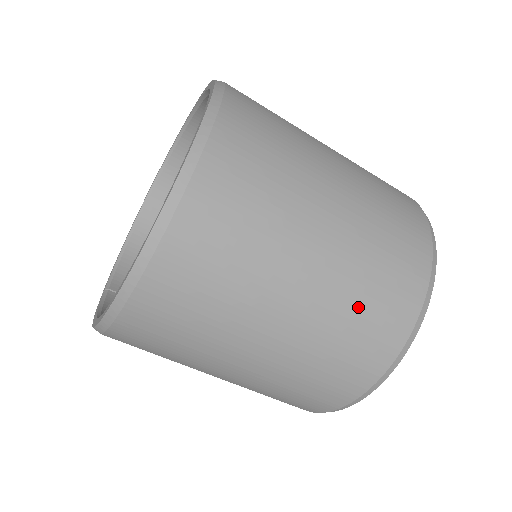
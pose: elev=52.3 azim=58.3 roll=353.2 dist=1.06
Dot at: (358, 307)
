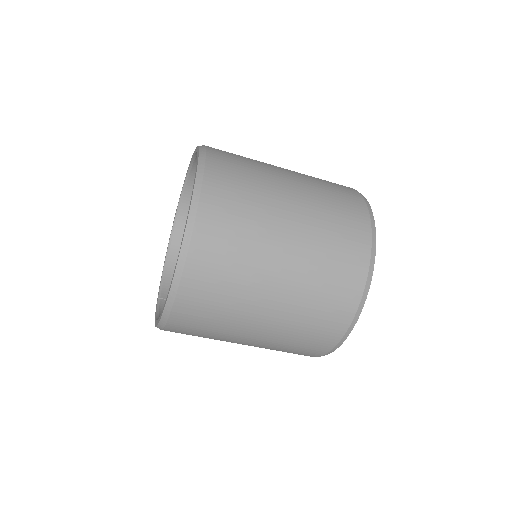
Dot at: (321, 282)
